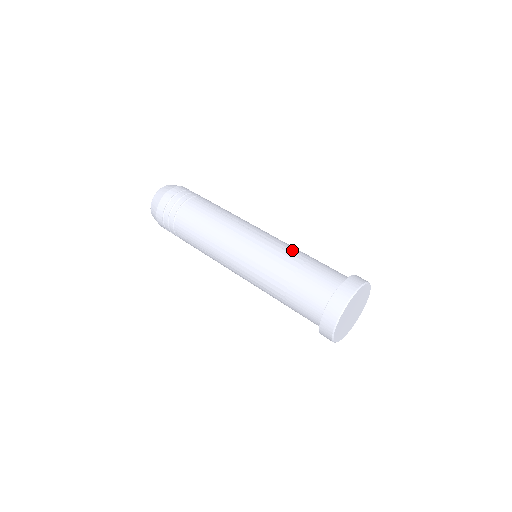
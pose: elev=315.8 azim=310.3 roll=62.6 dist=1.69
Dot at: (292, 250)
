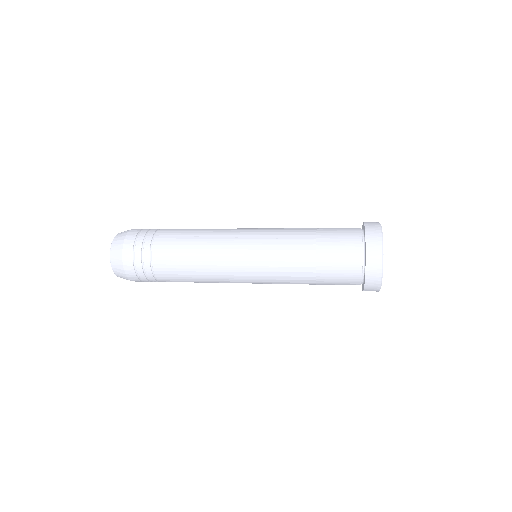
Dot at: occluded
